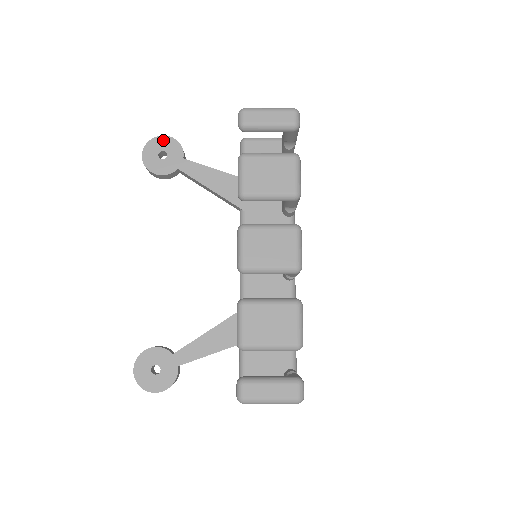
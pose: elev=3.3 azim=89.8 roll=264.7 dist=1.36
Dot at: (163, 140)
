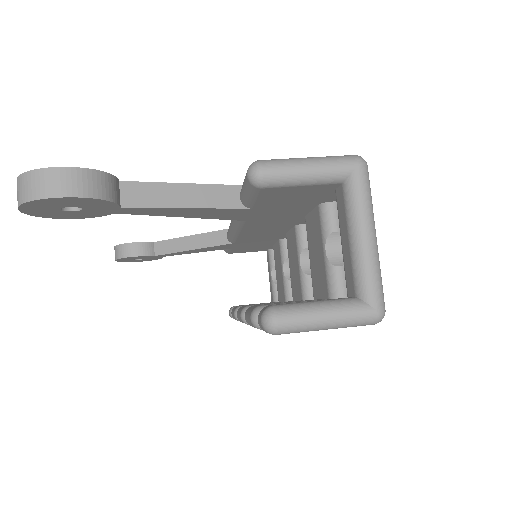
Dot at: (59, 201)
